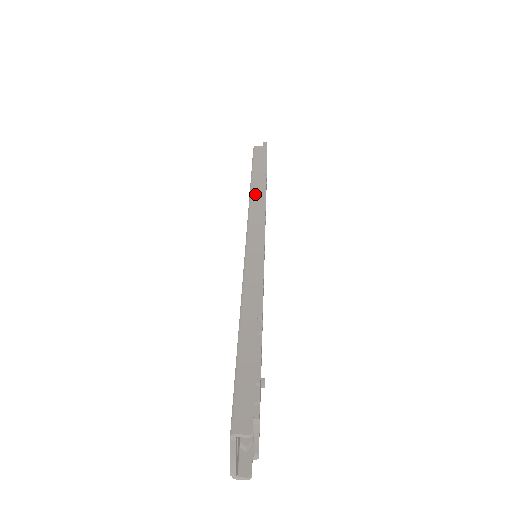
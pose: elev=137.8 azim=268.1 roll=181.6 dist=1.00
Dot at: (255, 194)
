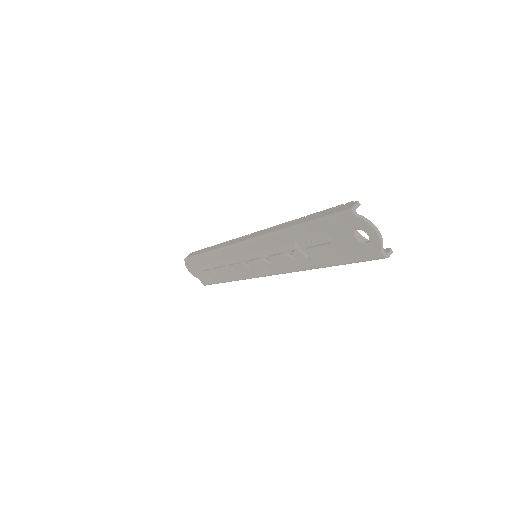
Dot at: (217, 247)
